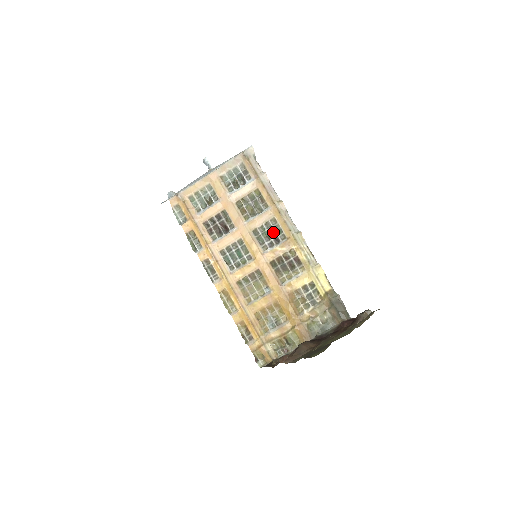
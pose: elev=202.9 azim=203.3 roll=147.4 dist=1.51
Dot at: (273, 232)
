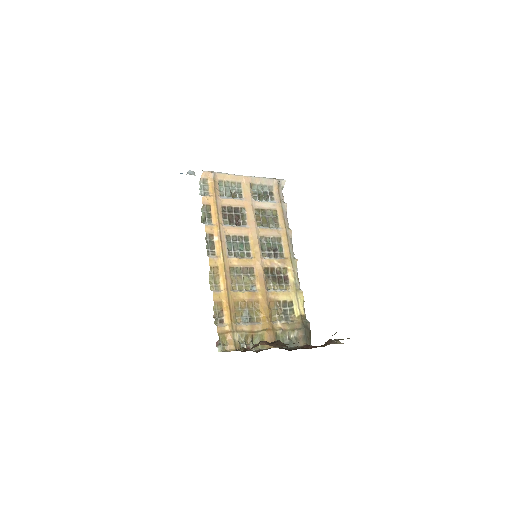
Dot at: (275, 247)
